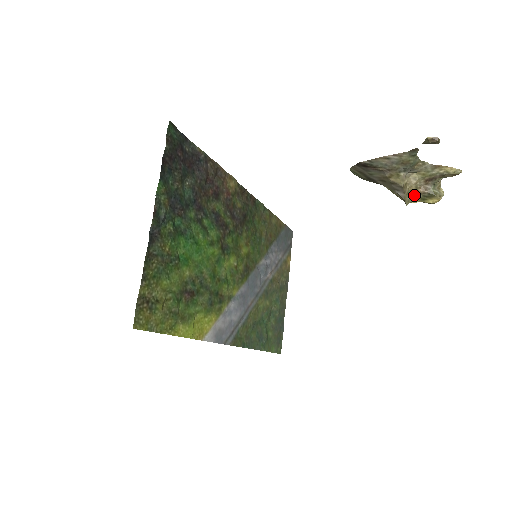
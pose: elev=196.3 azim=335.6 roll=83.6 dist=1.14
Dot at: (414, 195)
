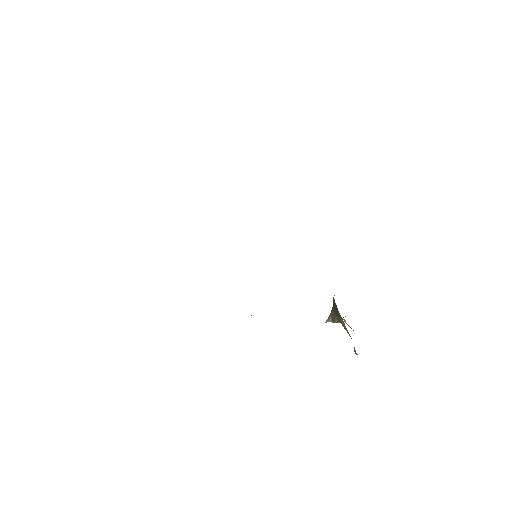
Dot at: occluded
